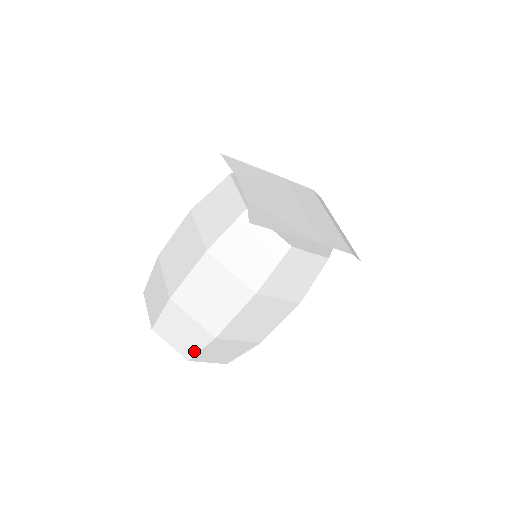
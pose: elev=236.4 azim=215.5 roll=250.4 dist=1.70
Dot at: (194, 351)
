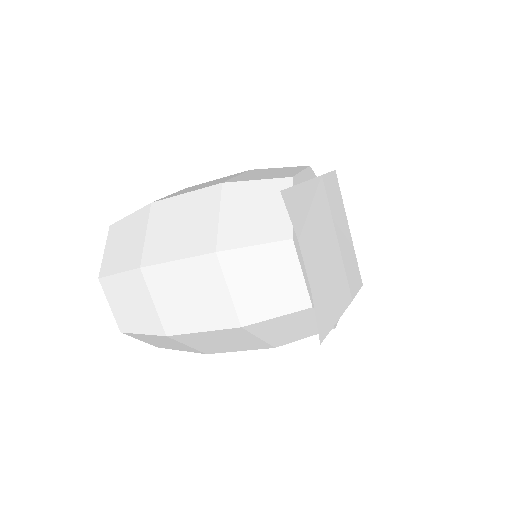
Dot at: (171, 348)
